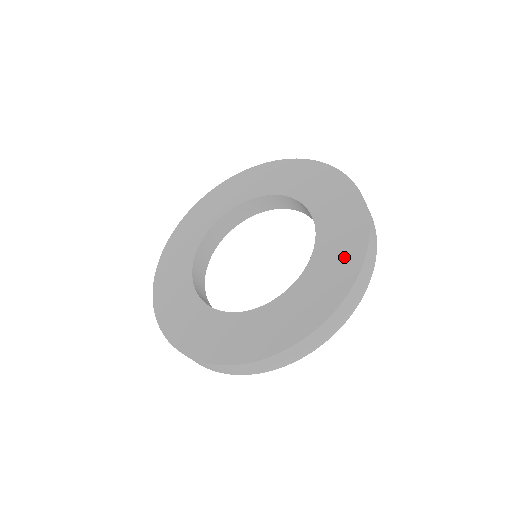
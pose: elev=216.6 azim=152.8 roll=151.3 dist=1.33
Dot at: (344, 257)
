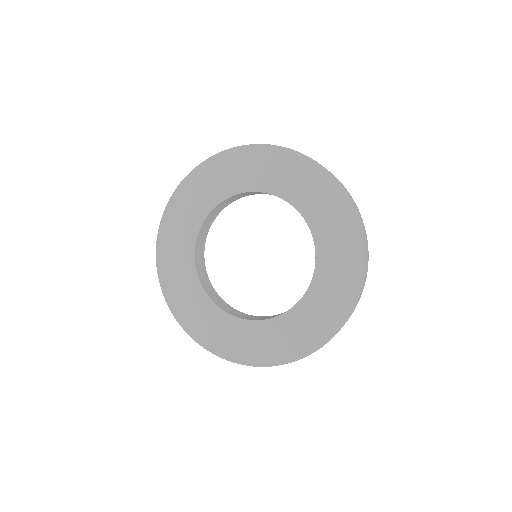
Dot at: (346, 270)
